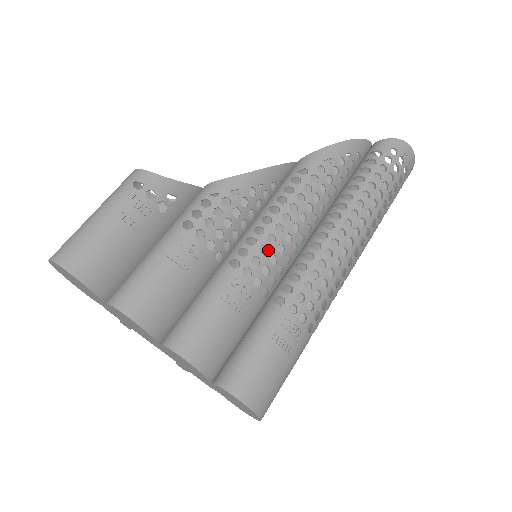
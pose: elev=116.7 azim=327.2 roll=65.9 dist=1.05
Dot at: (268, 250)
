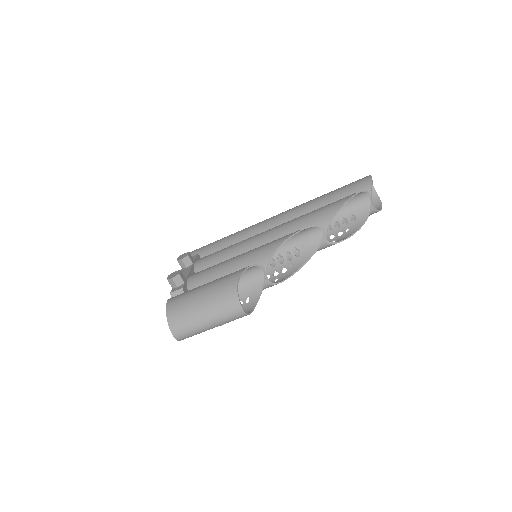
Dot at: occluded
